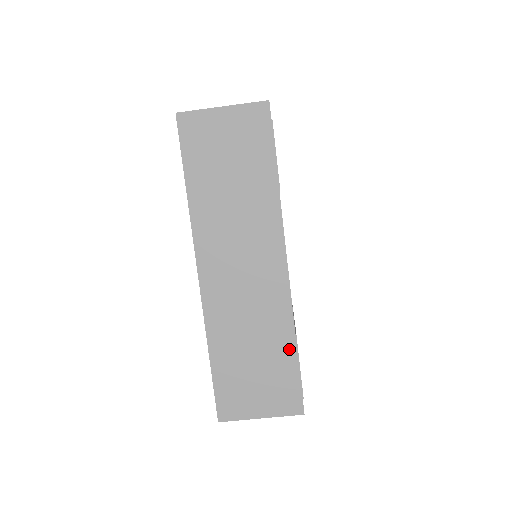
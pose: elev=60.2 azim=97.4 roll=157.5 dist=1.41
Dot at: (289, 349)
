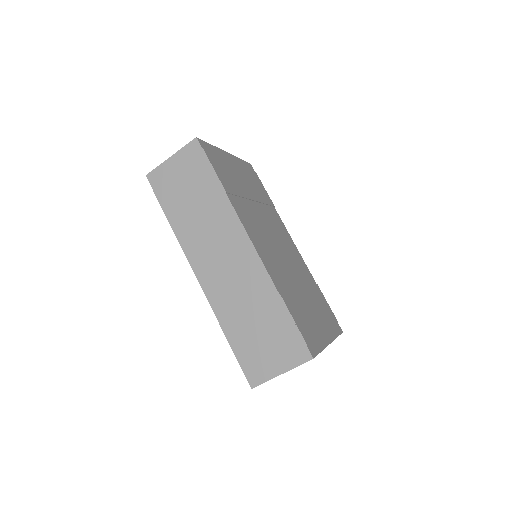
Dot at: (279, 308)
